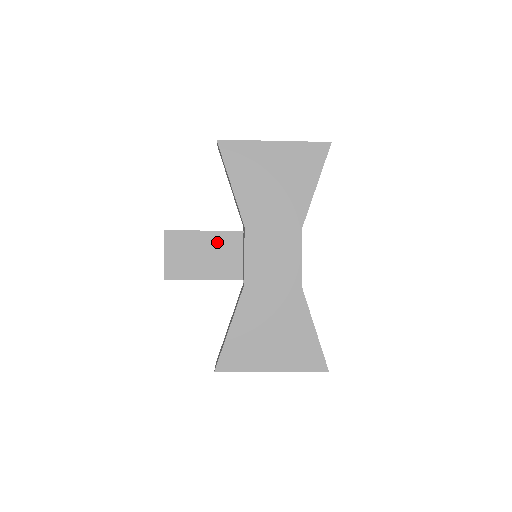
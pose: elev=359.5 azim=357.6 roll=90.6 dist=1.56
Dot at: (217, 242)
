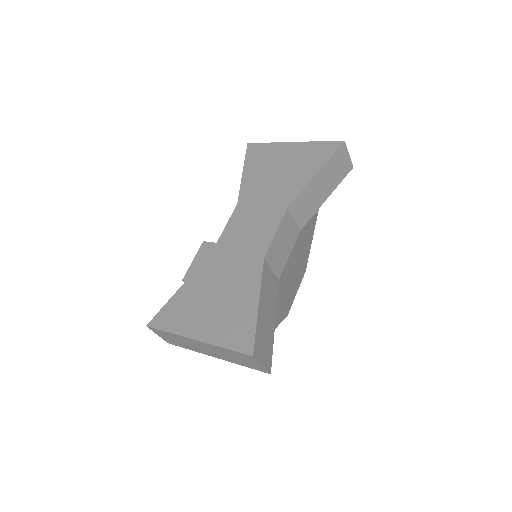
Dot at: occluded
